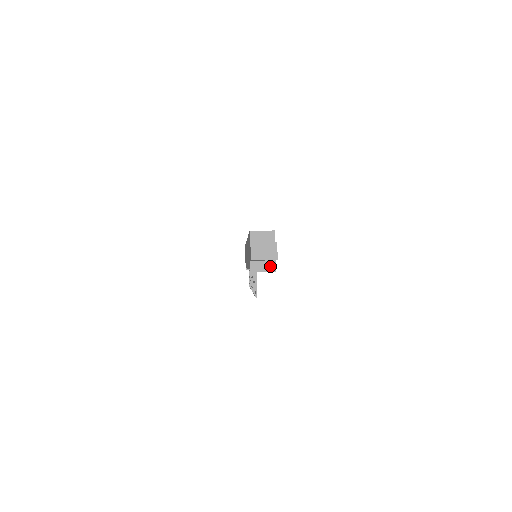
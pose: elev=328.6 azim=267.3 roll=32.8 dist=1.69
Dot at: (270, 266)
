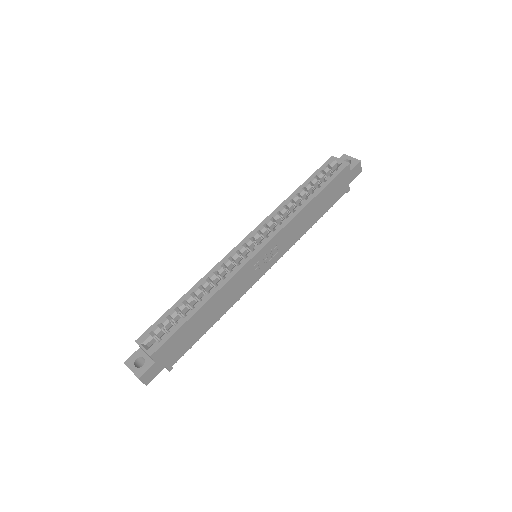
Dot at: occluded
